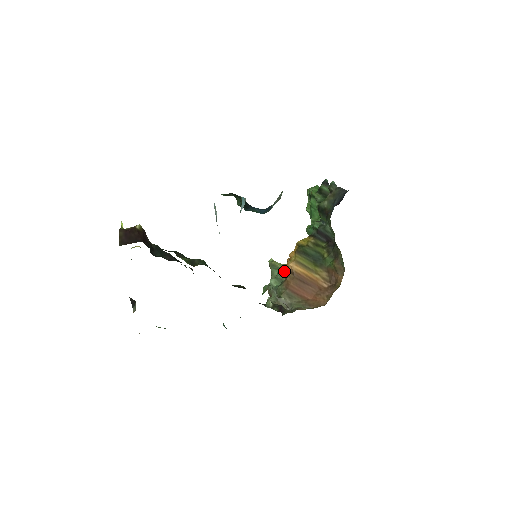
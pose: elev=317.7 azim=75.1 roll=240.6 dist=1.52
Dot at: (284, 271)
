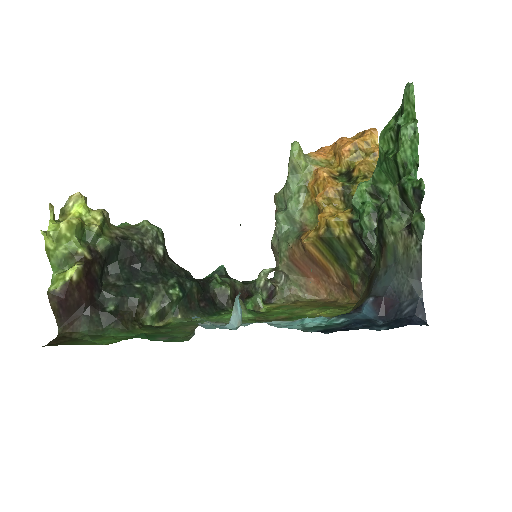
Dot at: (305, 189)
